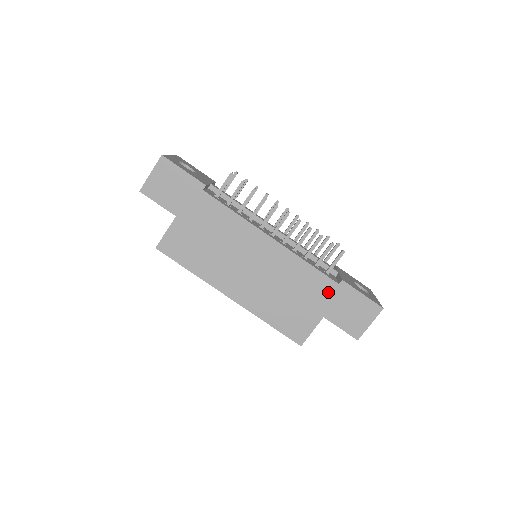
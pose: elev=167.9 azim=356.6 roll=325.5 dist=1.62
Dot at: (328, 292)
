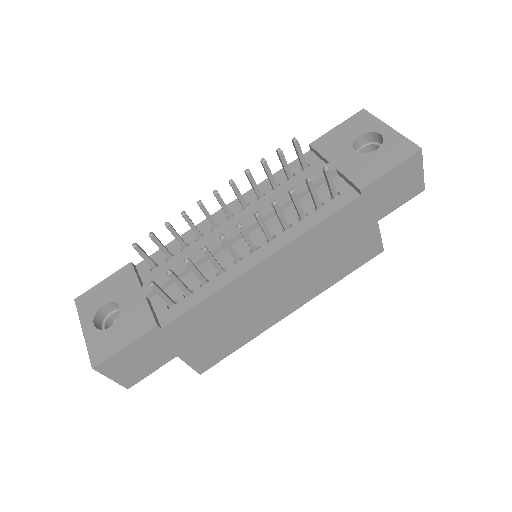
Dot at: (359, 210)
